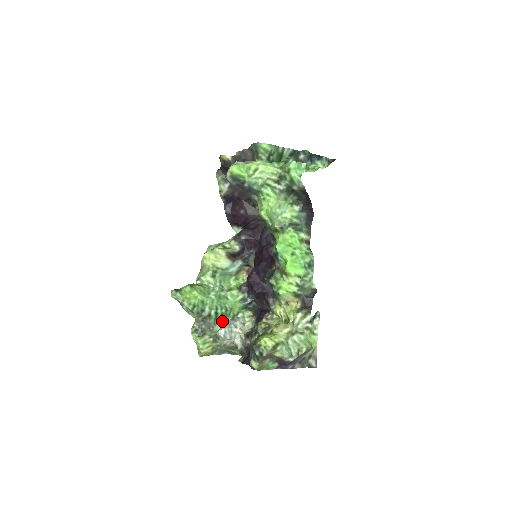
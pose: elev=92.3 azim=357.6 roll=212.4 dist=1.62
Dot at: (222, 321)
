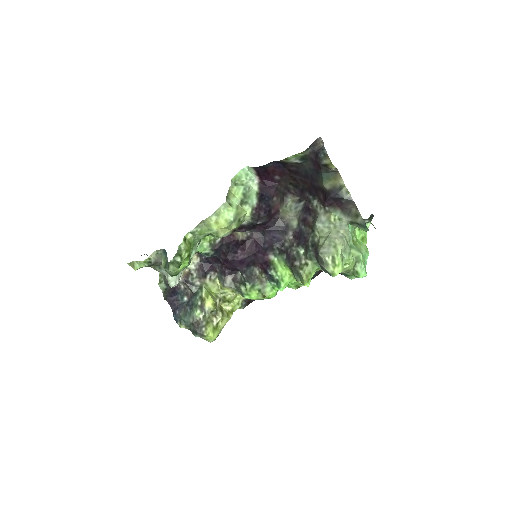
Dot at: occluded
